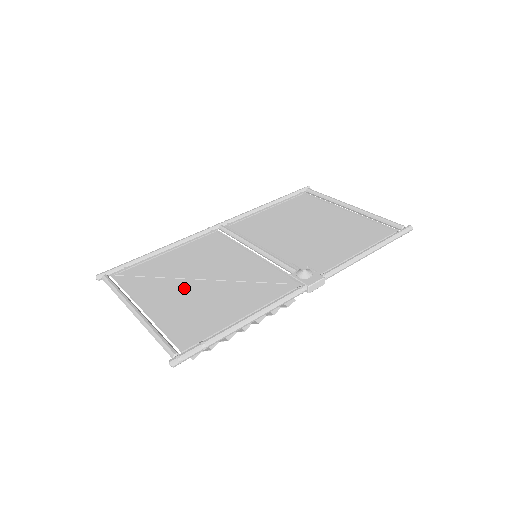
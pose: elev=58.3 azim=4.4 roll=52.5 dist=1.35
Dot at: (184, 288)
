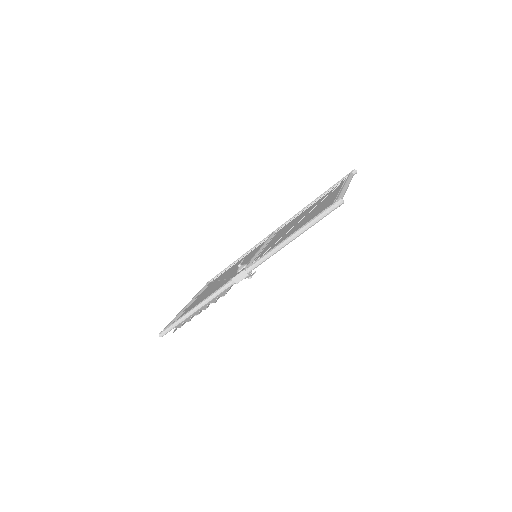
Dot at: (212, 287)
